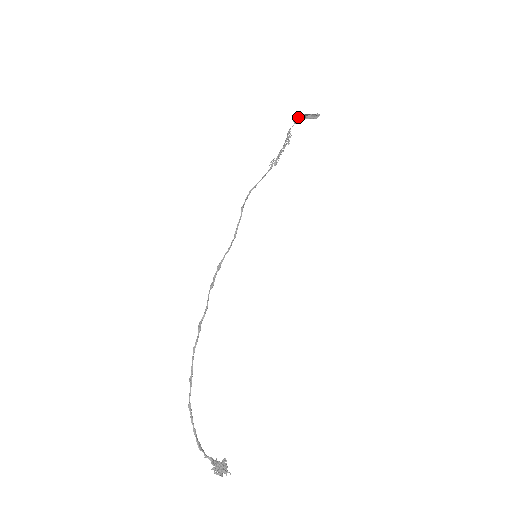
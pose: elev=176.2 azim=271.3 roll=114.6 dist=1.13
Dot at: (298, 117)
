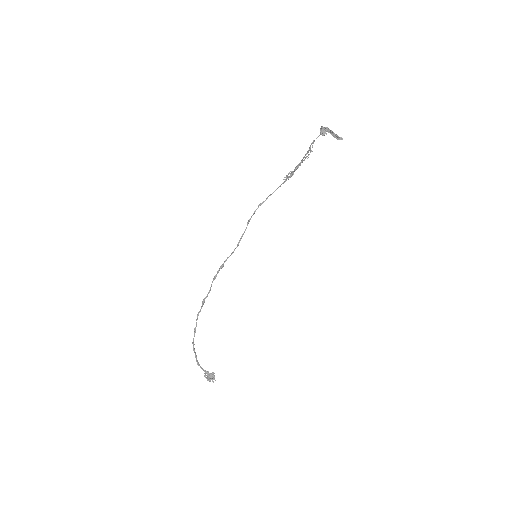
Dot at: (323, 132)
